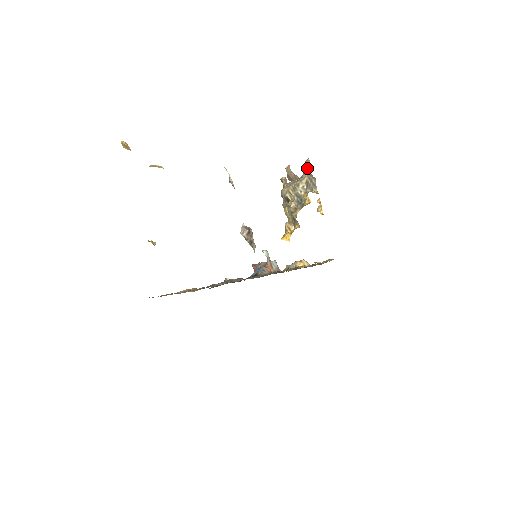
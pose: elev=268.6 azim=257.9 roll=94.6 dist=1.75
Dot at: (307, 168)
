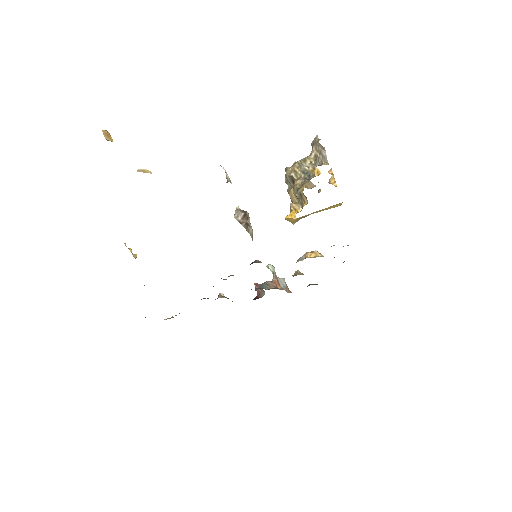
Dot at: occluded
